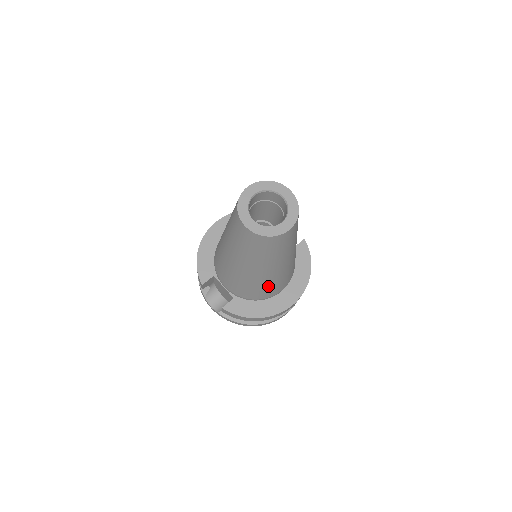
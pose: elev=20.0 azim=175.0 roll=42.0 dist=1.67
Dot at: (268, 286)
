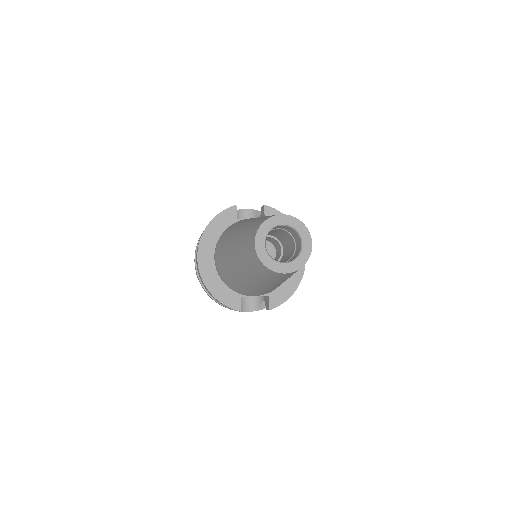
Dot at: occluded
